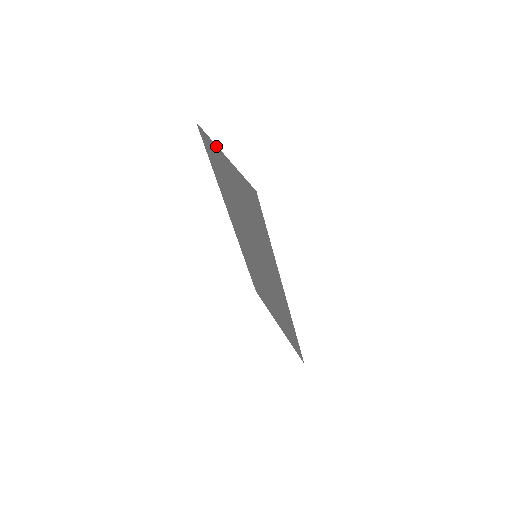
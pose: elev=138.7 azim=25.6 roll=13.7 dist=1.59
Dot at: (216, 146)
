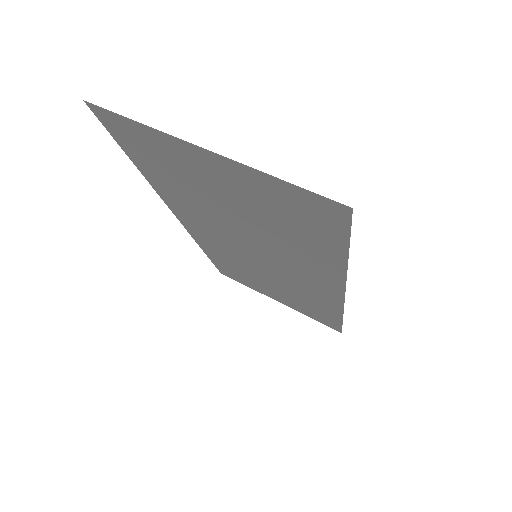
Dot at: (173, 138)
